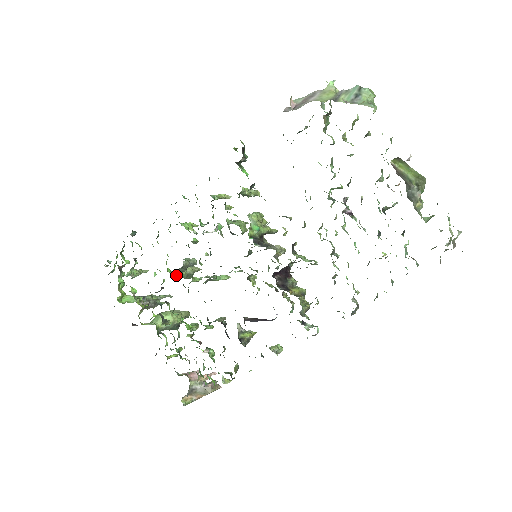
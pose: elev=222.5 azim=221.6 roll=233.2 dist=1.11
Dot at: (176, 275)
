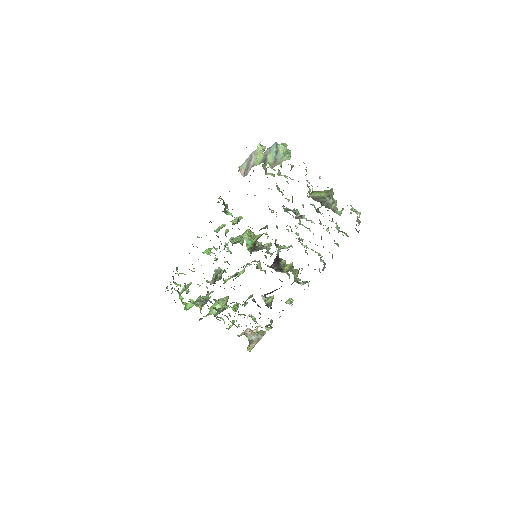
Dot at: (213, 283)
